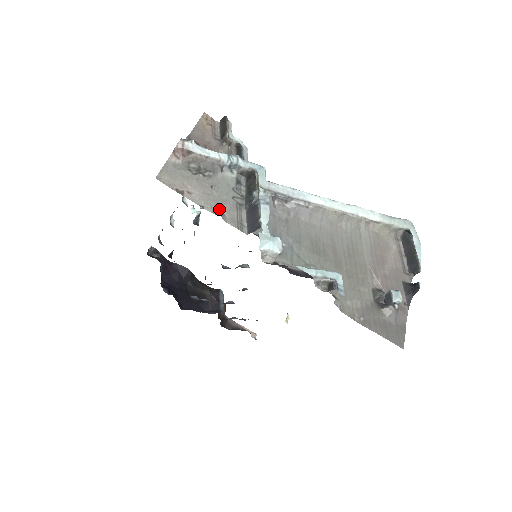
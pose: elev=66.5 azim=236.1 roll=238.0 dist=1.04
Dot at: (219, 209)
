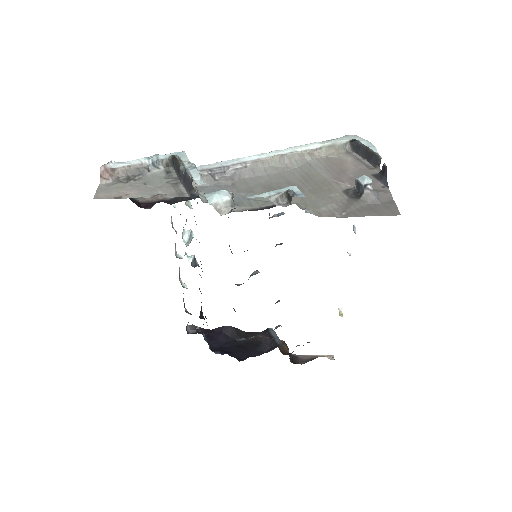
Dot at: (158, 193)
